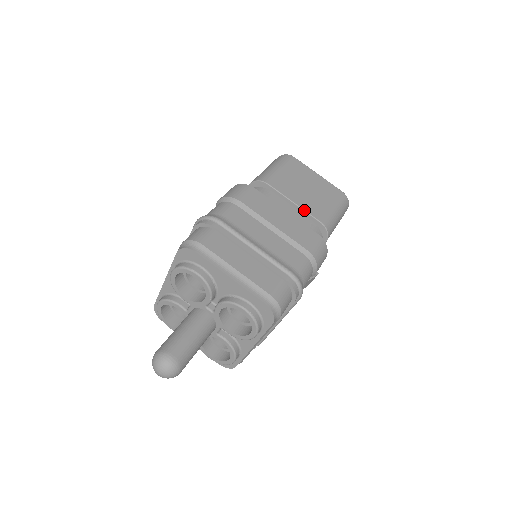
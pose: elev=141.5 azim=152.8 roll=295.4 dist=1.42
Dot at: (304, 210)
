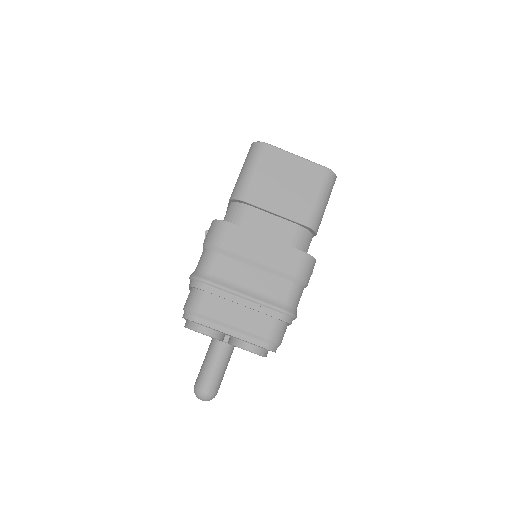
Dot at: (287, 218)
